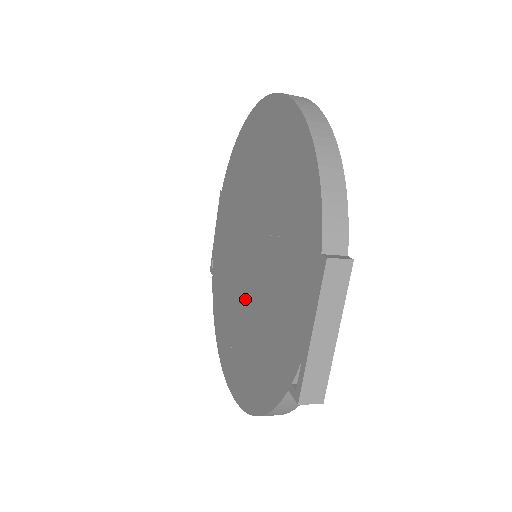
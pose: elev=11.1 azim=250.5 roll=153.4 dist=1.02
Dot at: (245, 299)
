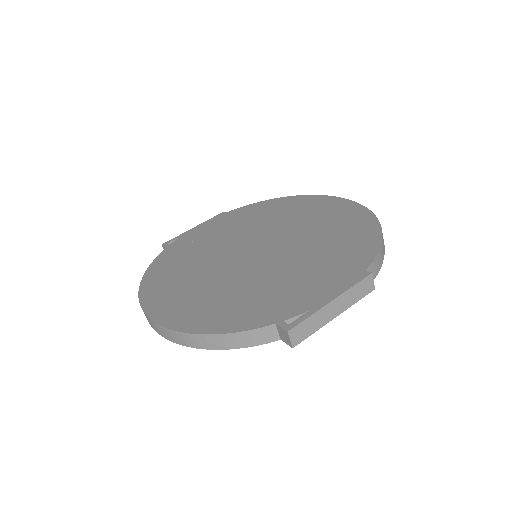
Dot at: (229, 270)
